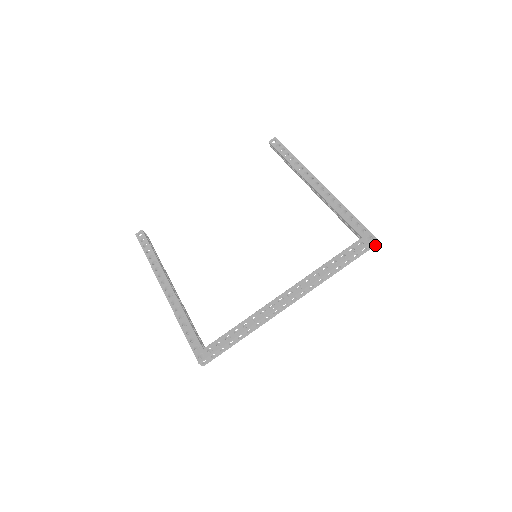
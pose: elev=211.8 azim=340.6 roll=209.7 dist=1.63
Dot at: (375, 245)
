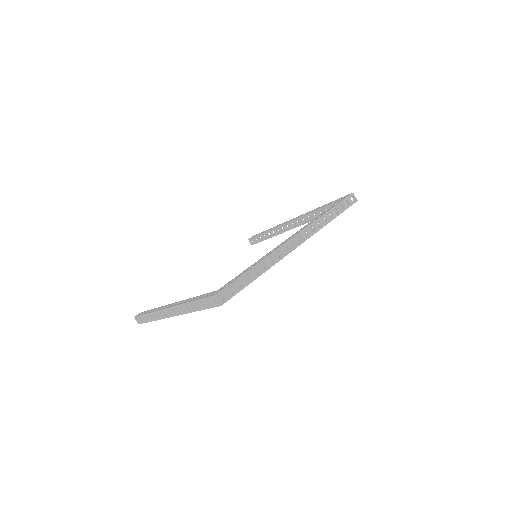
Dot at: (355, 202)
